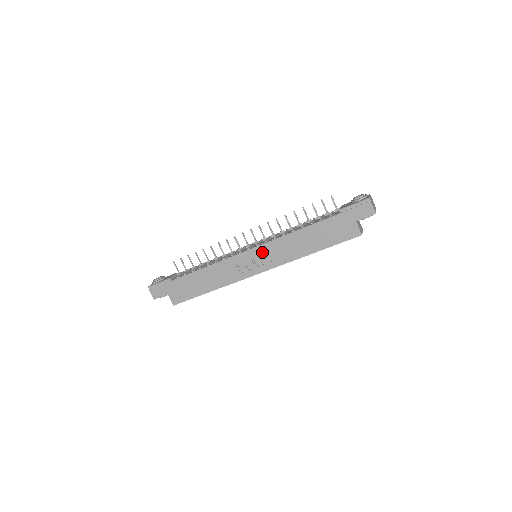
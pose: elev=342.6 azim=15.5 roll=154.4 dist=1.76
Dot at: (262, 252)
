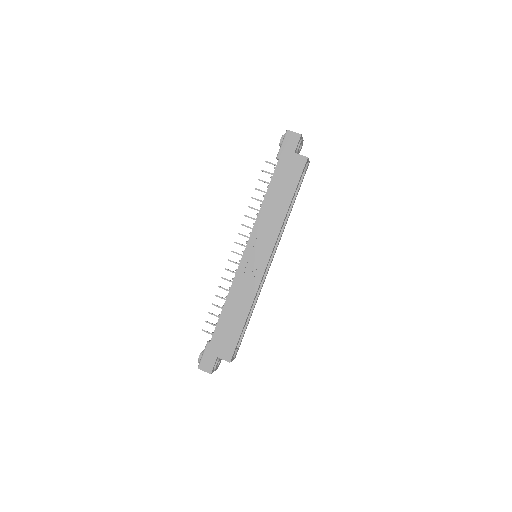
Dot at: (255, 243)
